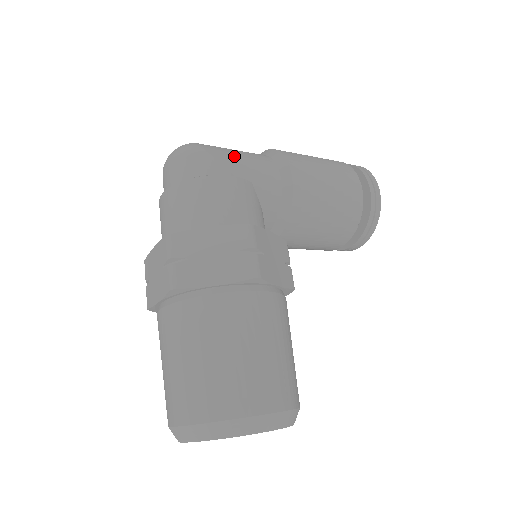
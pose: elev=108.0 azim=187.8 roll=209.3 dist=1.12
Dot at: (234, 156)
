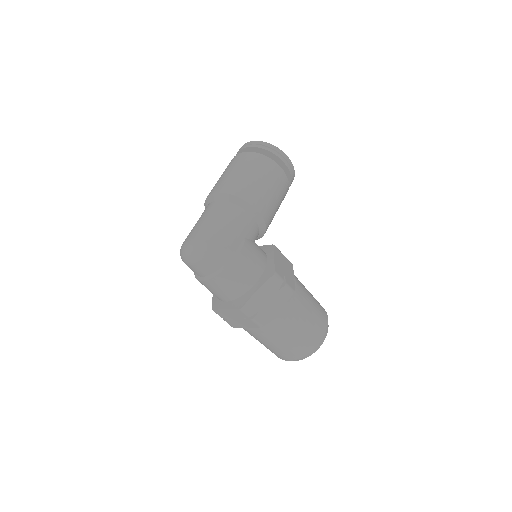
Dot at: (227, 232)
